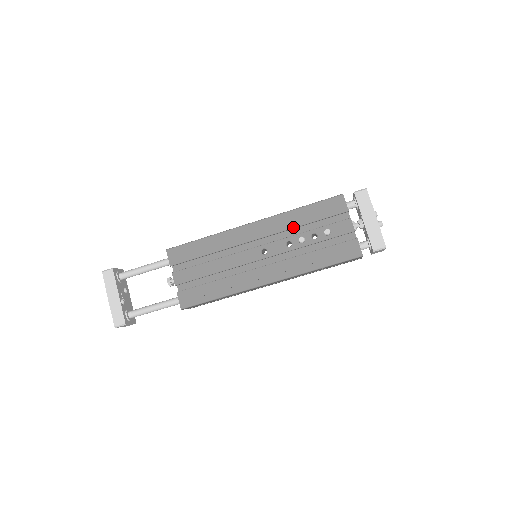
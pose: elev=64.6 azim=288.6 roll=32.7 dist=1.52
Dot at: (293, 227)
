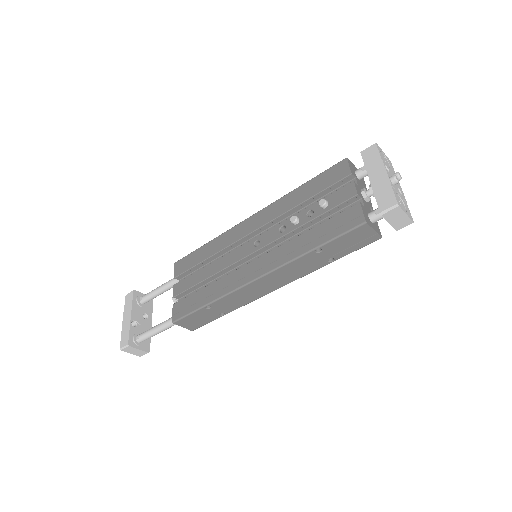
Dot at: (289, 209)
